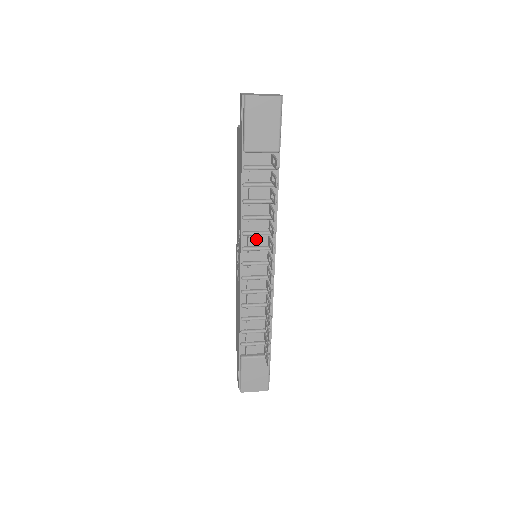
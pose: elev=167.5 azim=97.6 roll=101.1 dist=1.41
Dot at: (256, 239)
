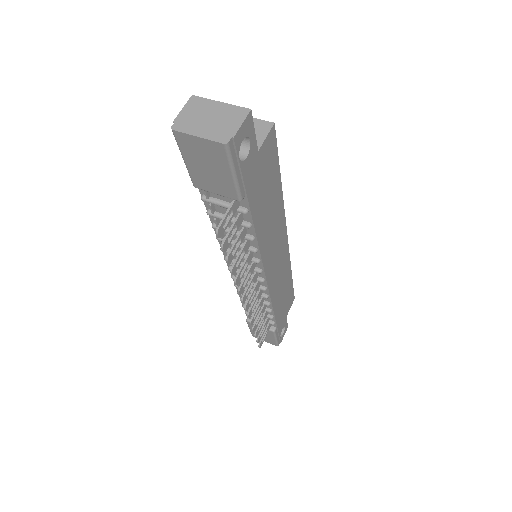
Dot at: occluded
